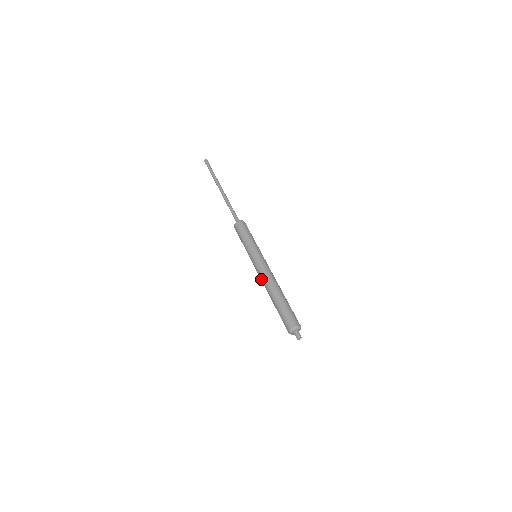
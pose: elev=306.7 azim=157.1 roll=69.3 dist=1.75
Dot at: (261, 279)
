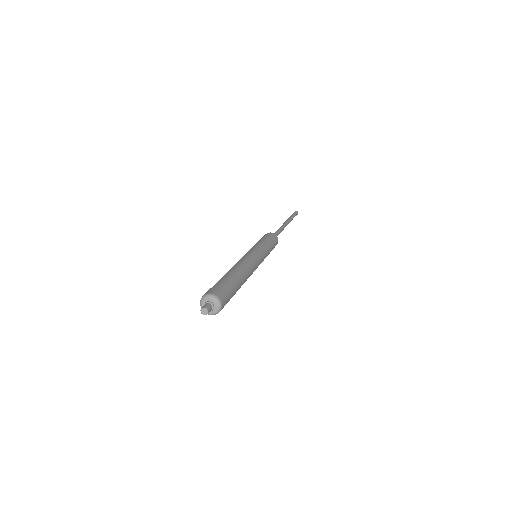
Dot at: occluded
